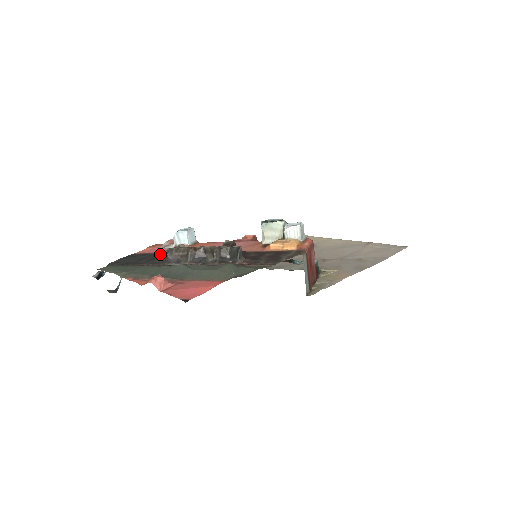
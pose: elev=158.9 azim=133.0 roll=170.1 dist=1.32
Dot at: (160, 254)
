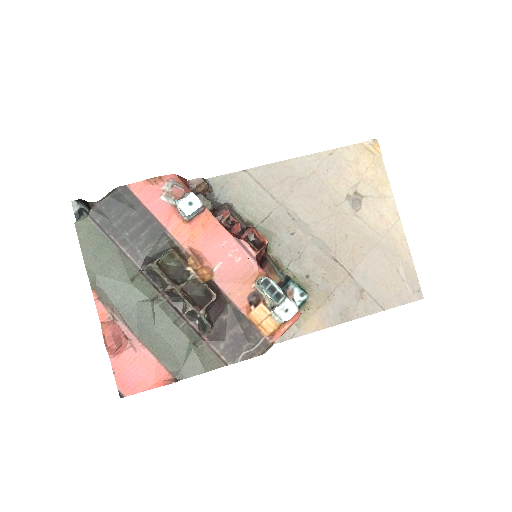
Dot at: (151, 221)
